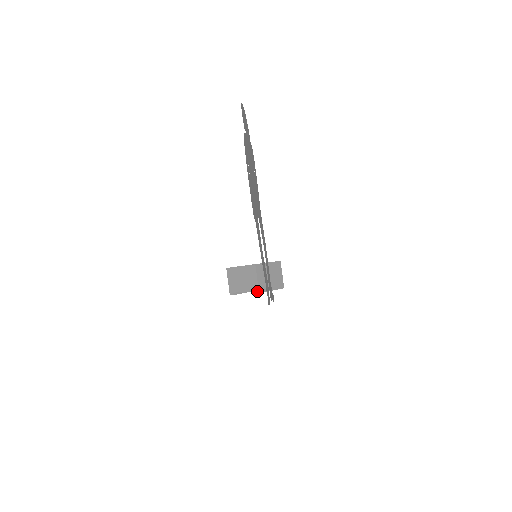
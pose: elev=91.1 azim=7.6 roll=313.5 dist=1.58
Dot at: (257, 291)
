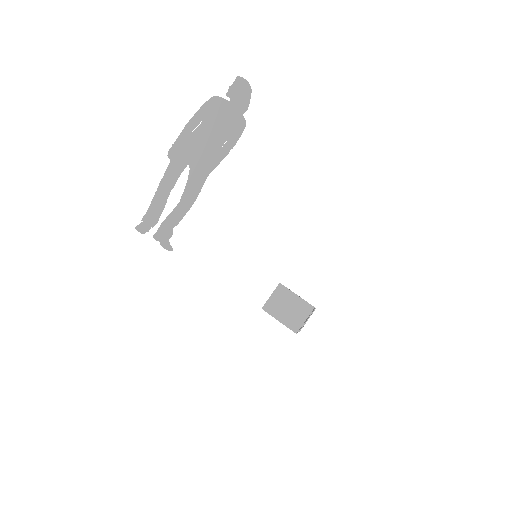
Dot at: (263, 306)
